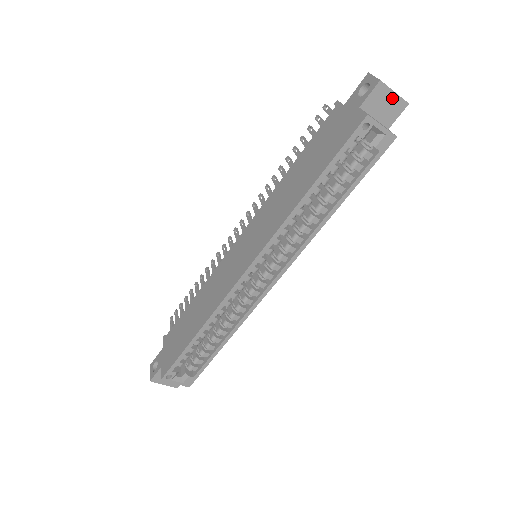
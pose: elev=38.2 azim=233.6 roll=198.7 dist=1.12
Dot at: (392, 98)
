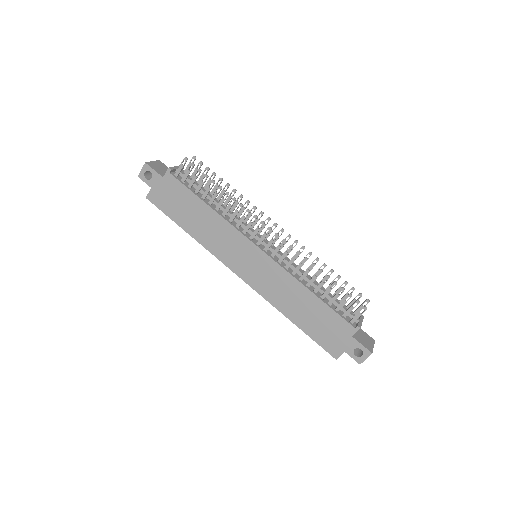
Dot at: occluded
